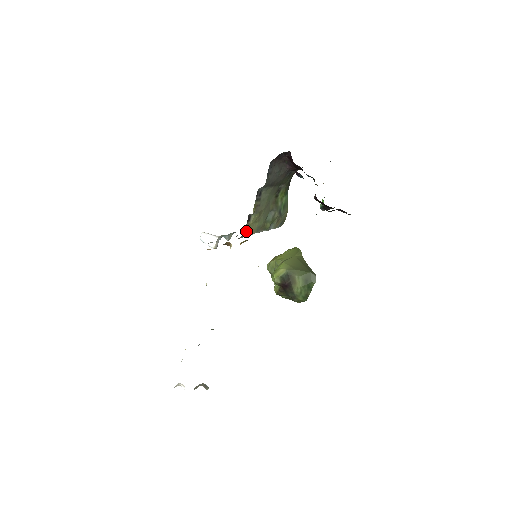
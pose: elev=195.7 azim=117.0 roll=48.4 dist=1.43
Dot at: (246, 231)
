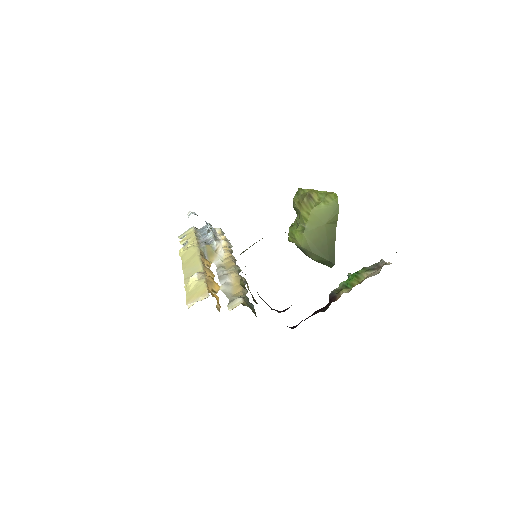
Dot at: occluded
